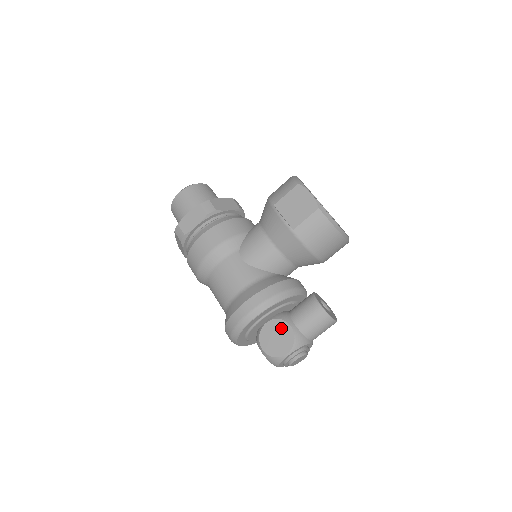
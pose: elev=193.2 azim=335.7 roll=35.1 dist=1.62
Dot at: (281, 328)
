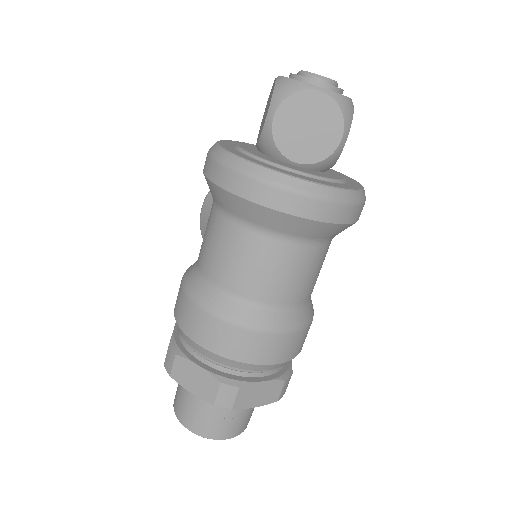
Dot at: (262, 120)
